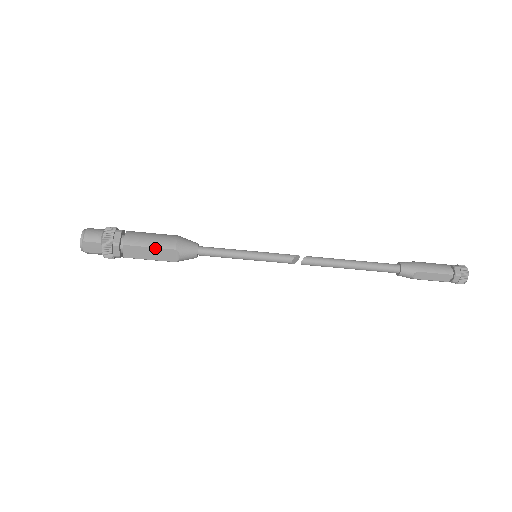
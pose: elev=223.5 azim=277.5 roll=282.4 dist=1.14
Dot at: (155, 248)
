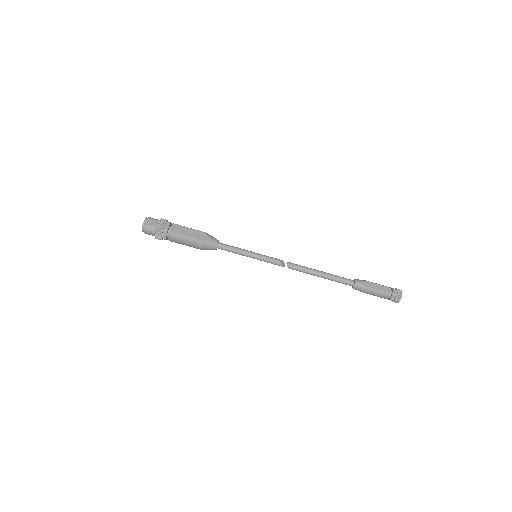
Dot at: (193, 229)
